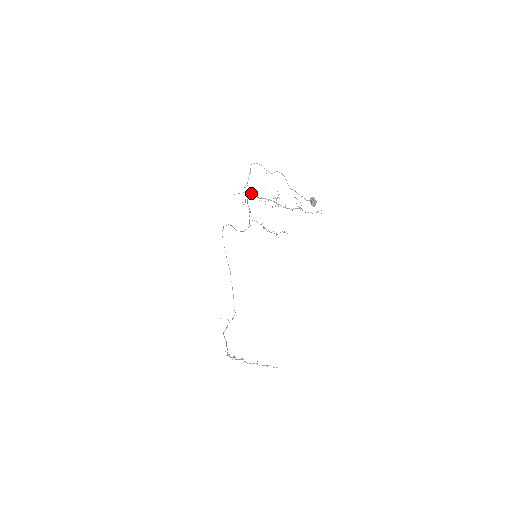
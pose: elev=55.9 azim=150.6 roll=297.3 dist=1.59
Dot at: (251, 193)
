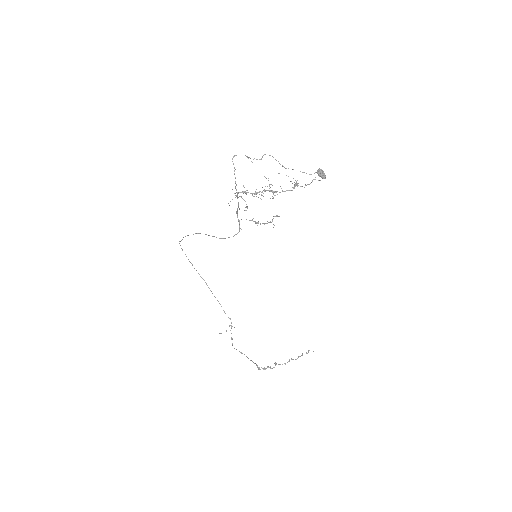
Dot at: occluded
